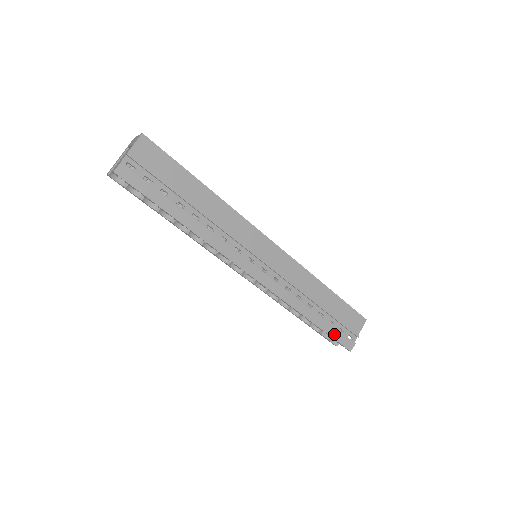
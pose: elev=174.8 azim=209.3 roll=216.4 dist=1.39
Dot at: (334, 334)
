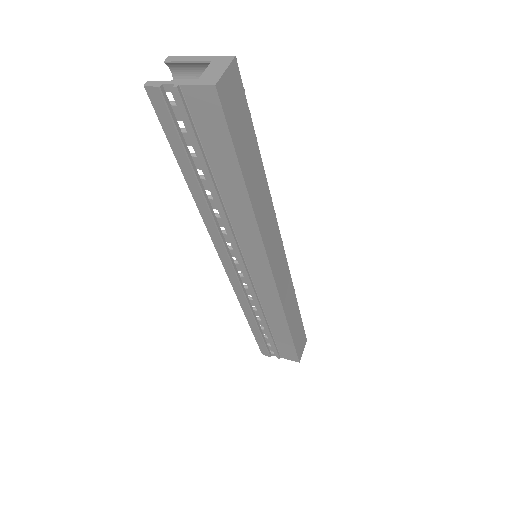
Dot at: (259, 341)
